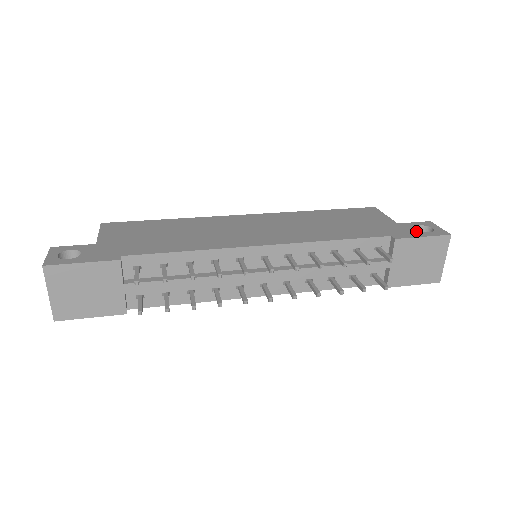
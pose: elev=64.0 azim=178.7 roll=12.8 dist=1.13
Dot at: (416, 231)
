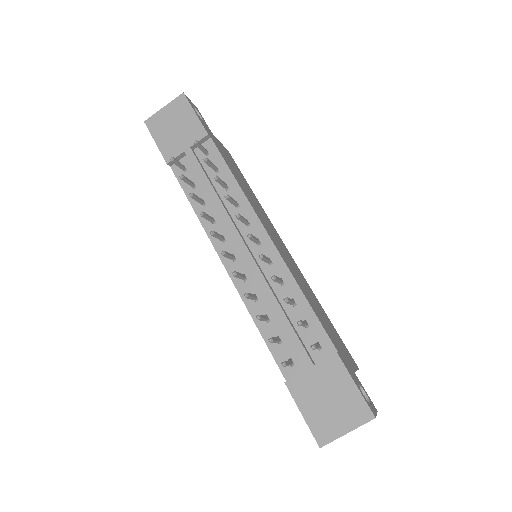
Dot at: (357, 382)
